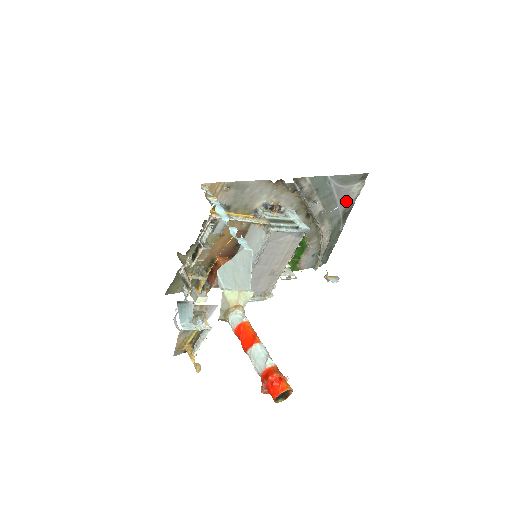
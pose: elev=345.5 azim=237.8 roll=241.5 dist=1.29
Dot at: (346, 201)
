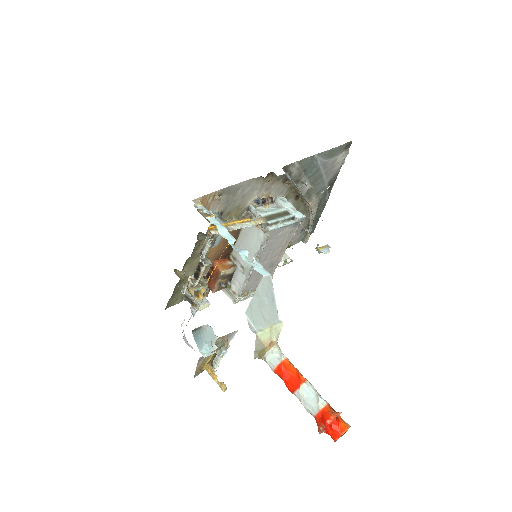
Dot at: (331, 172)
